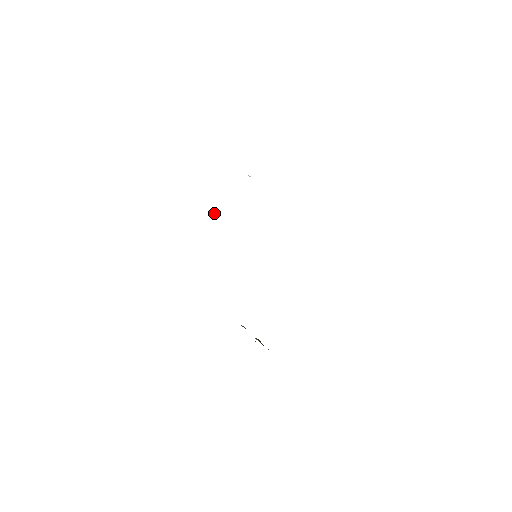
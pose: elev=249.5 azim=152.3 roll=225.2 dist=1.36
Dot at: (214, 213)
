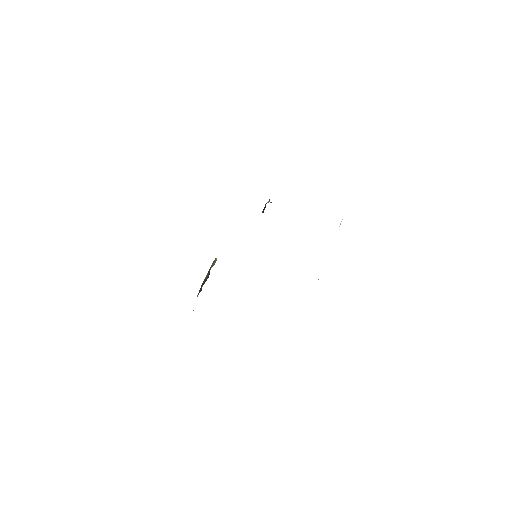
Dot at: occluded
